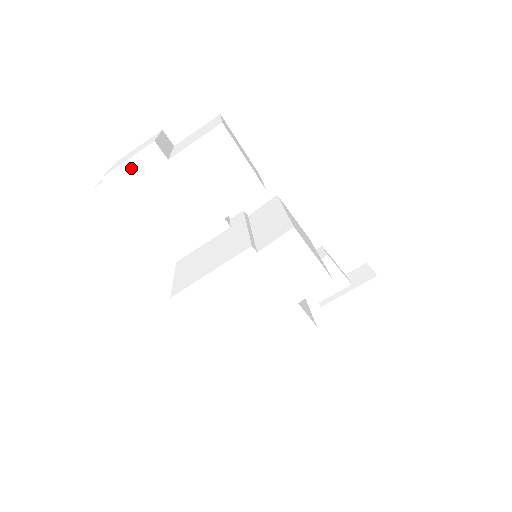
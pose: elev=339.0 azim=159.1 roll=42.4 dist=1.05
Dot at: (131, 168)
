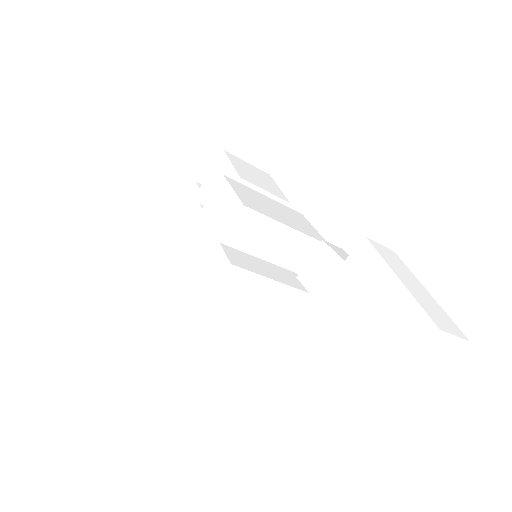
Dot at: (185, 204)
